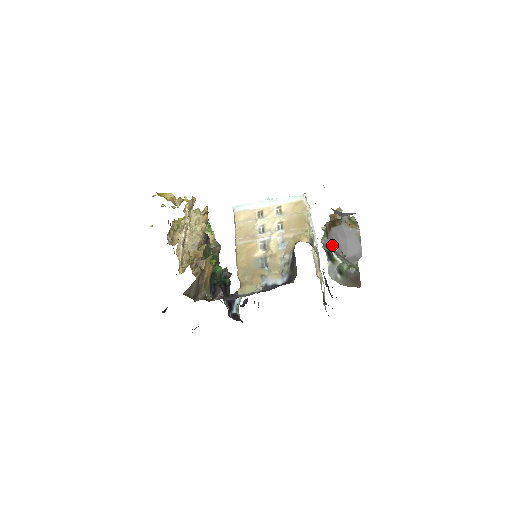
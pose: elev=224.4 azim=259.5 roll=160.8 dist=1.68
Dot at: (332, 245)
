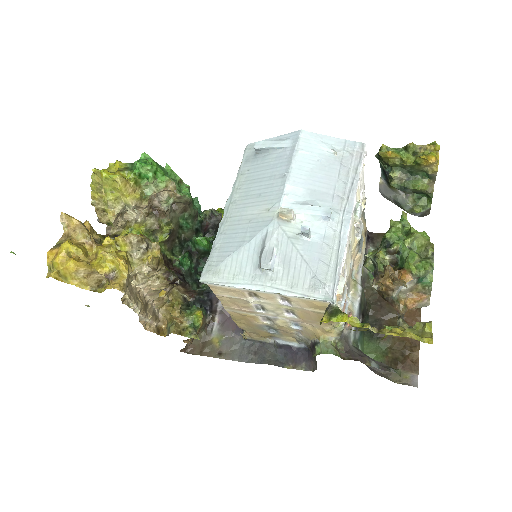
Dot at: occluded
